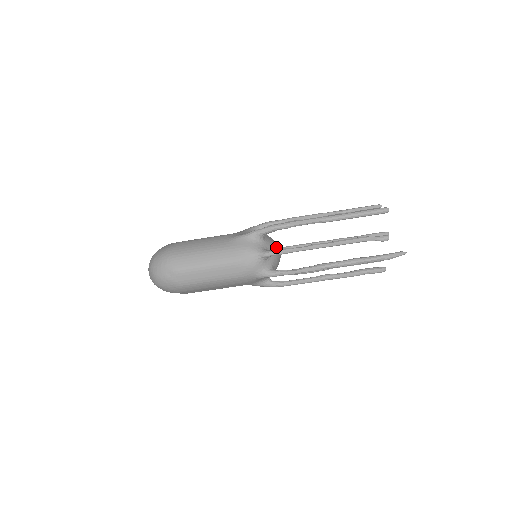
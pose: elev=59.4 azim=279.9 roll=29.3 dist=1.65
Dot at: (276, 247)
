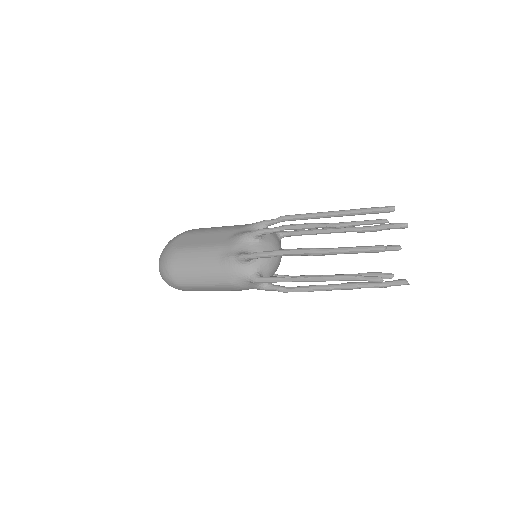
Dot at: (271, 258)
